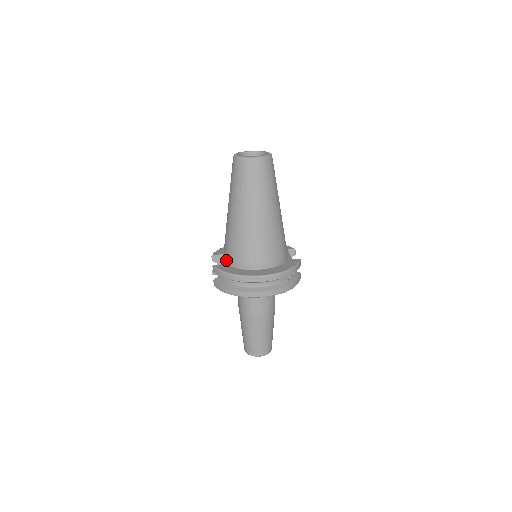
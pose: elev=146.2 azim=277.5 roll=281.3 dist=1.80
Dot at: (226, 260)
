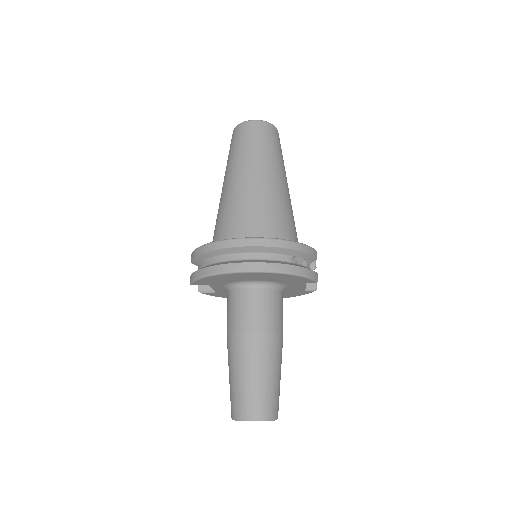
Dot at: occluded
